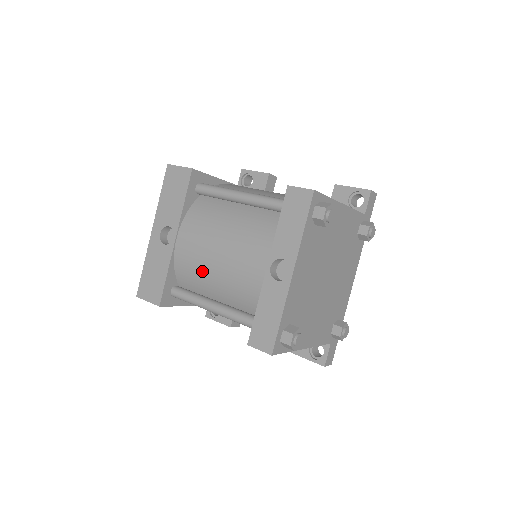
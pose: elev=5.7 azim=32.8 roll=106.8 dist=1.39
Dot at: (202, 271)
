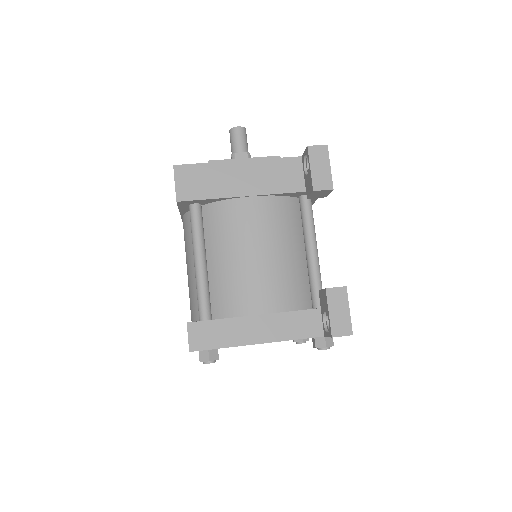
Dot at: occluded
